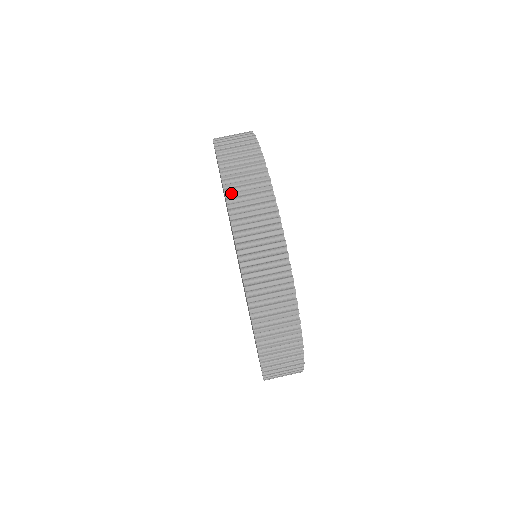
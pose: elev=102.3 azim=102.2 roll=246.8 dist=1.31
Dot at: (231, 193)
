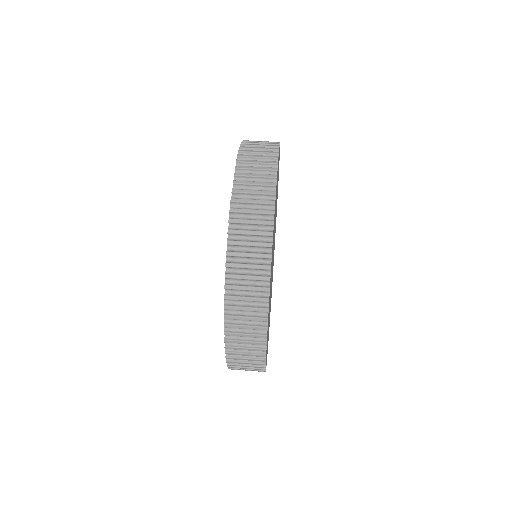
Dot at: occluded
